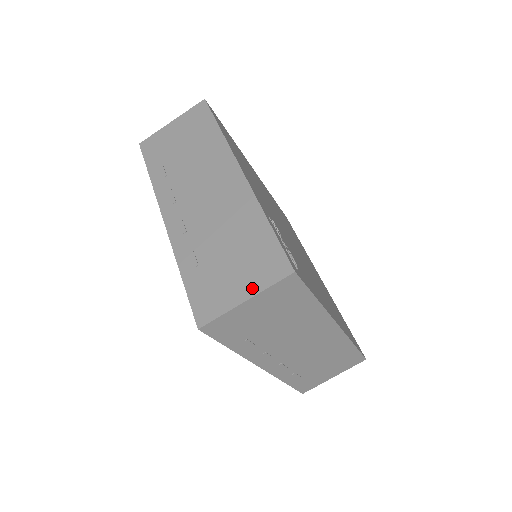
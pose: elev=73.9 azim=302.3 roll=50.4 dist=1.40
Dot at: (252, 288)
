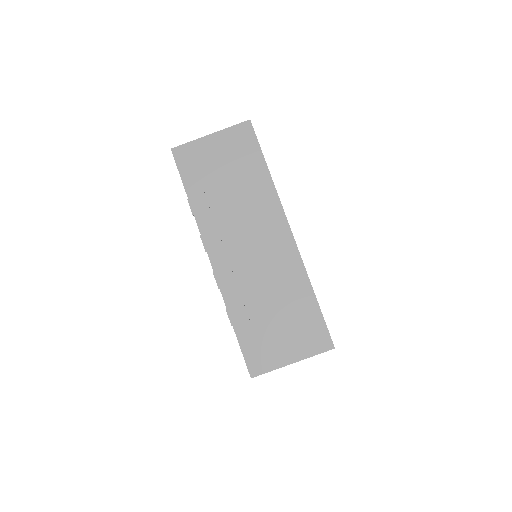
Dot at: occluded
